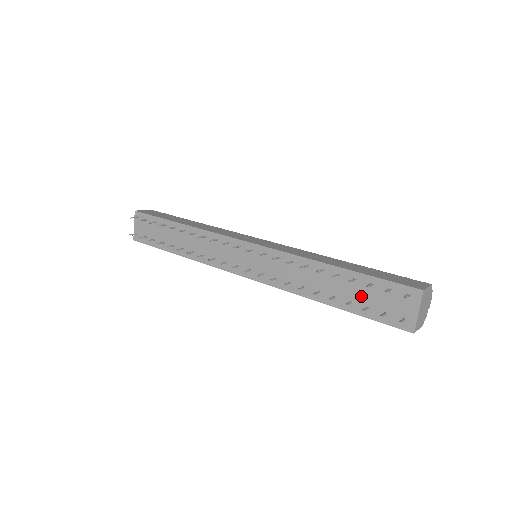
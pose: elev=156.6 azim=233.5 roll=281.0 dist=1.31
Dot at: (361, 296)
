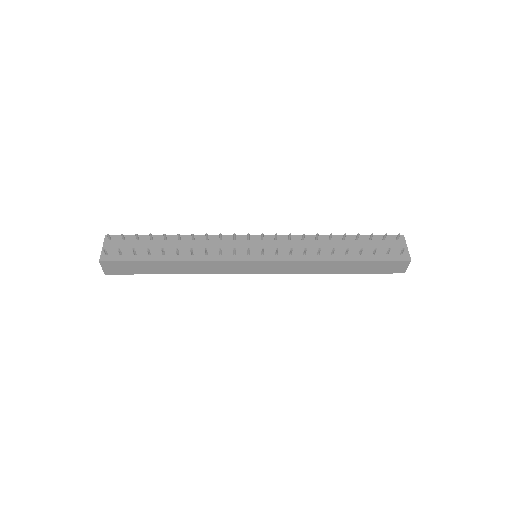
Dot at: (366, 248)
